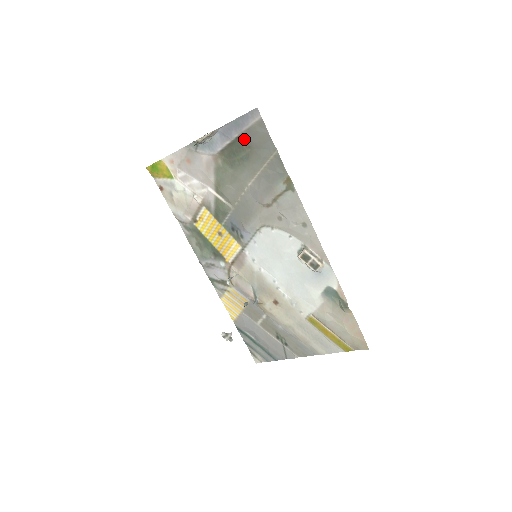
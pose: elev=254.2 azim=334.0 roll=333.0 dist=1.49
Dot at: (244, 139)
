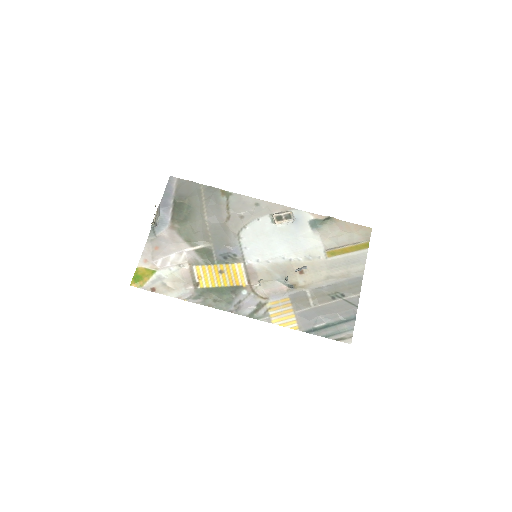
Dot at: (178, 198)
